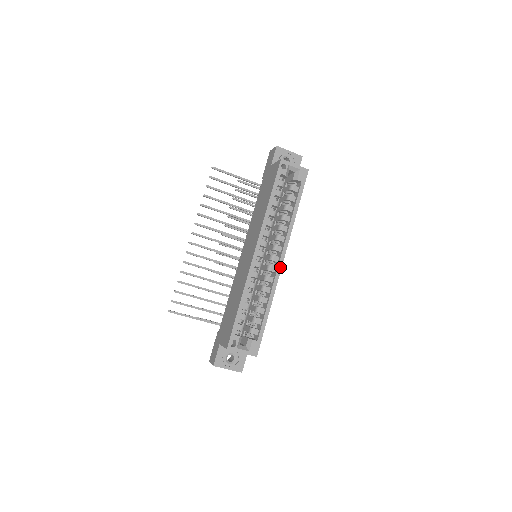
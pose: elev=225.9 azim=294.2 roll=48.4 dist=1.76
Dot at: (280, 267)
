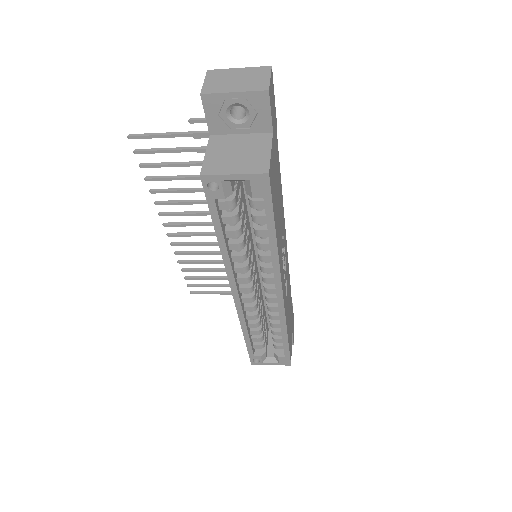
Dot at: (281, 302)
